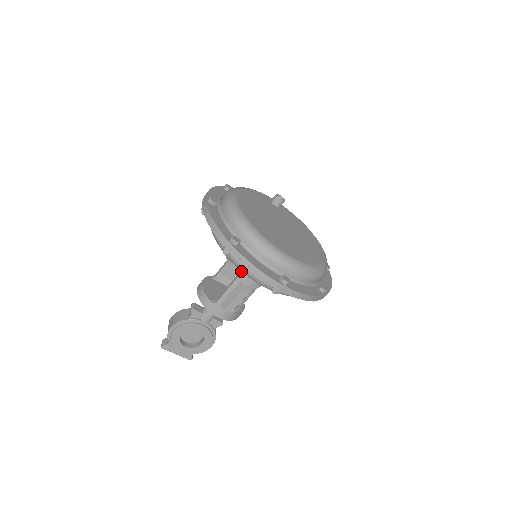
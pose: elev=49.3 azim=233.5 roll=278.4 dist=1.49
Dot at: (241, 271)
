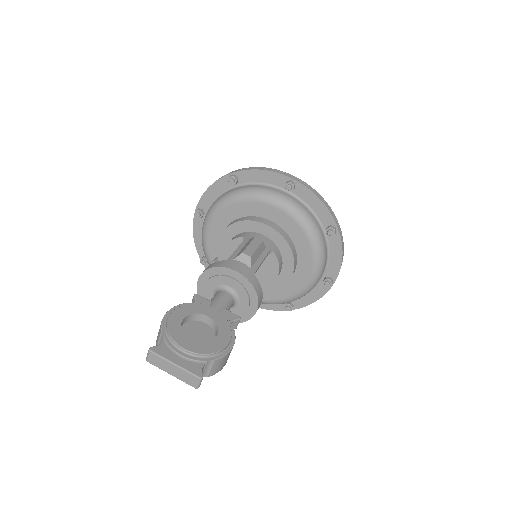
Dot at: (248, 220)
